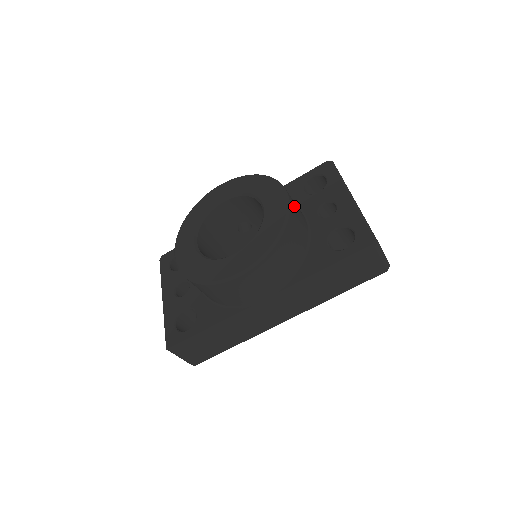
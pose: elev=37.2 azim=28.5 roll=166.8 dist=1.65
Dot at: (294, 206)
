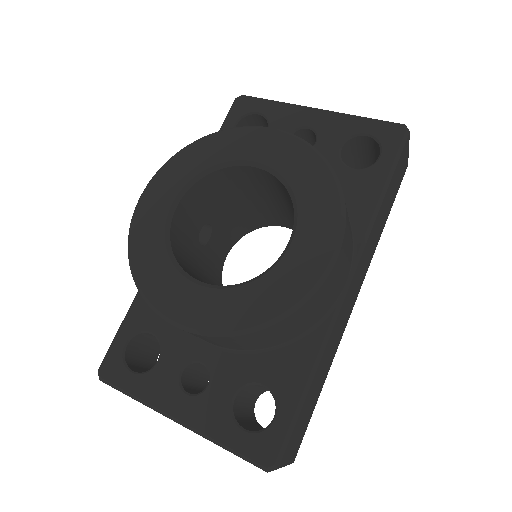
Dot at: occluded
